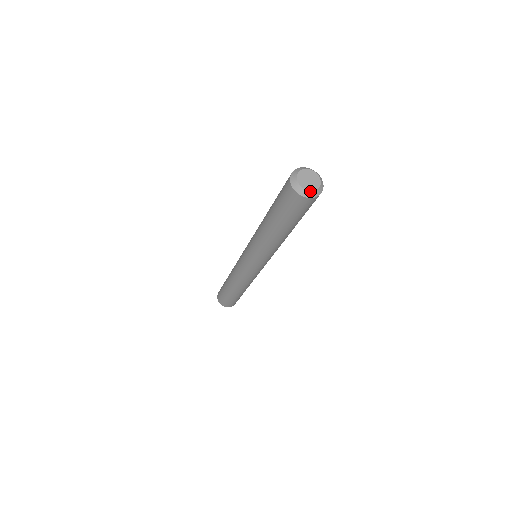
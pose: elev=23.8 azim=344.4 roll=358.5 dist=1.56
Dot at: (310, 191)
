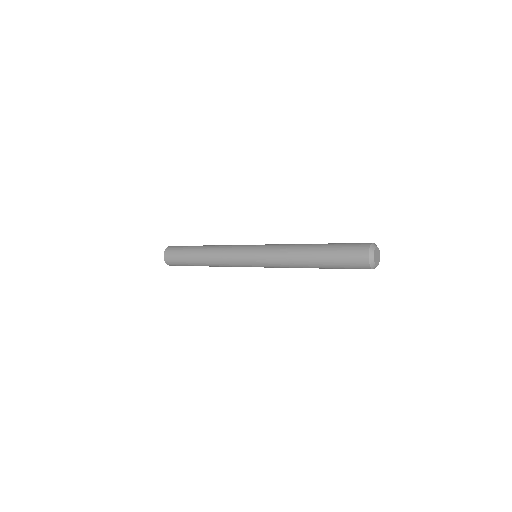
Dot at: (375, 263)
